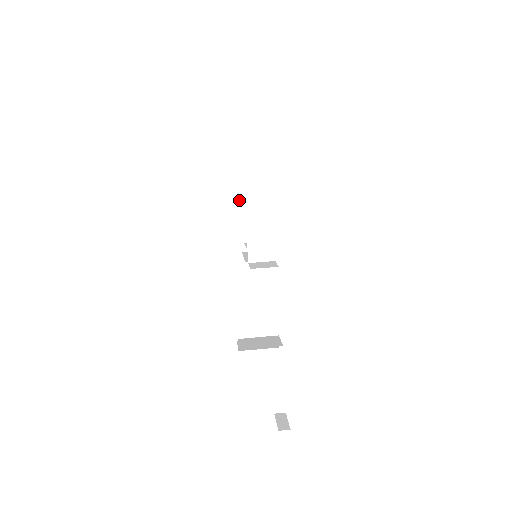
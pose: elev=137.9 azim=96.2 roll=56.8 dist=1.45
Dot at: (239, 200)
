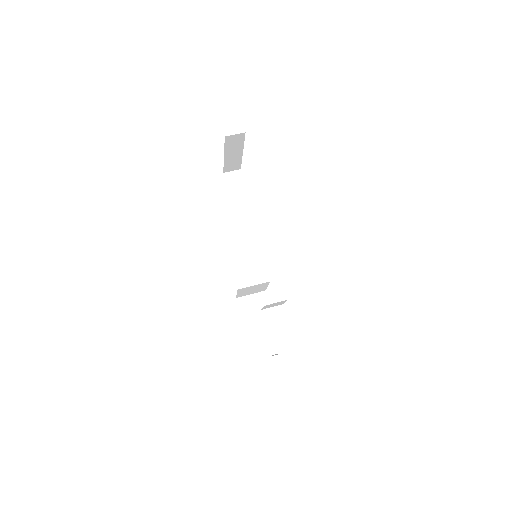
Dot at: (225, 145)
